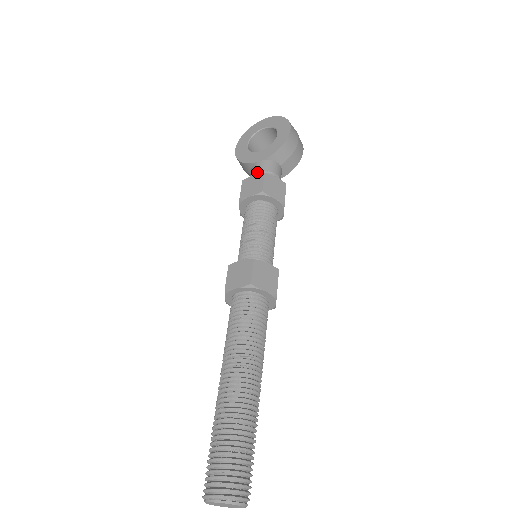
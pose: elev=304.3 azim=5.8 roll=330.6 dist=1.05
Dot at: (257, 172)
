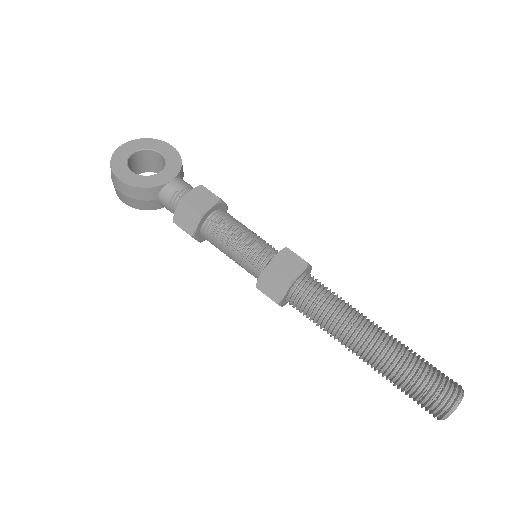
Dot at: (182, 189)
